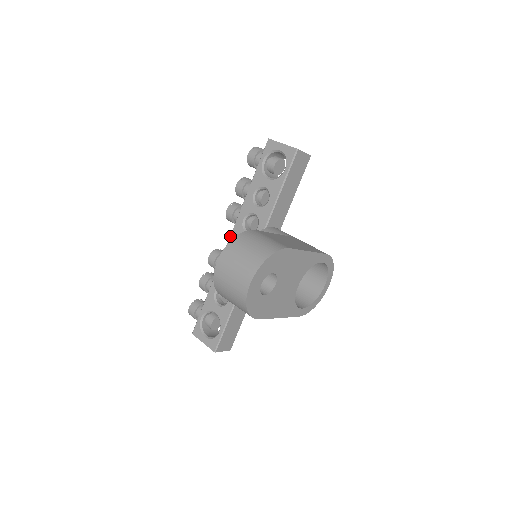
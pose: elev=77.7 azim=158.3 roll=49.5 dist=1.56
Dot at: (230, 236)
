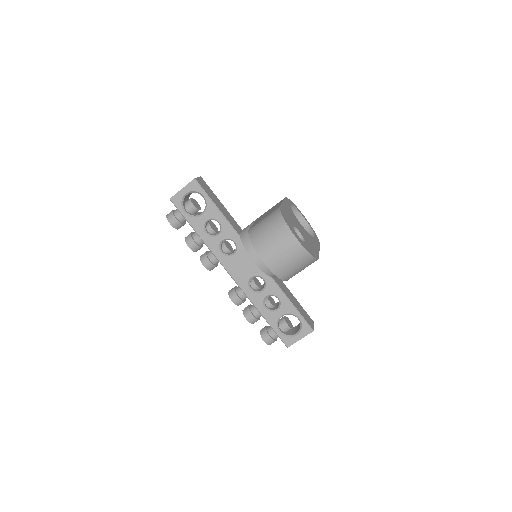
Dot at: (227, 272)
